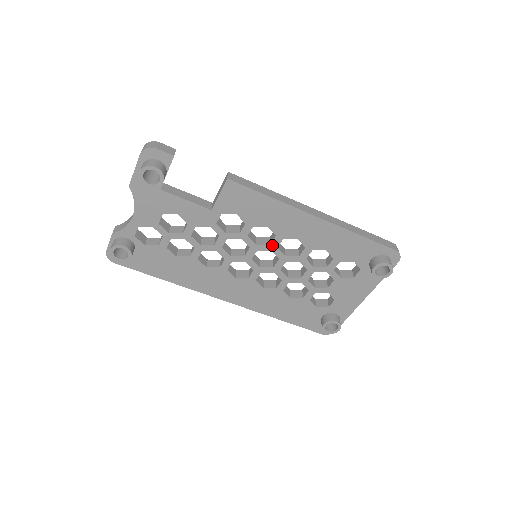
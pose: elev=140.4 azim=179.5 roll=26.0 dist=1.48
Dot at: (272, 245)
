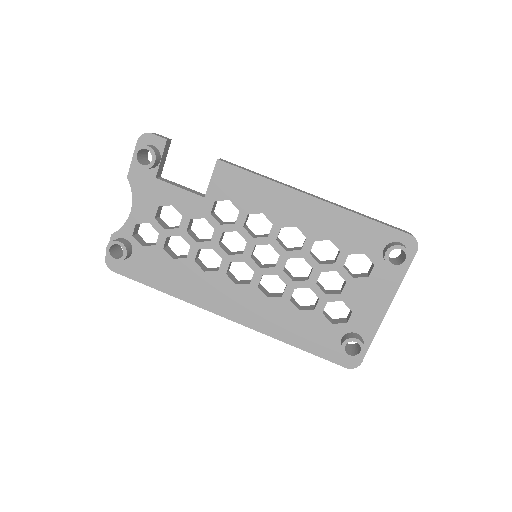
Dot at: (270, 237)
